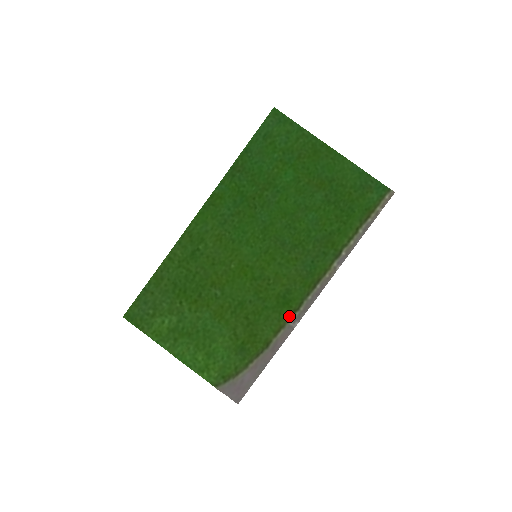
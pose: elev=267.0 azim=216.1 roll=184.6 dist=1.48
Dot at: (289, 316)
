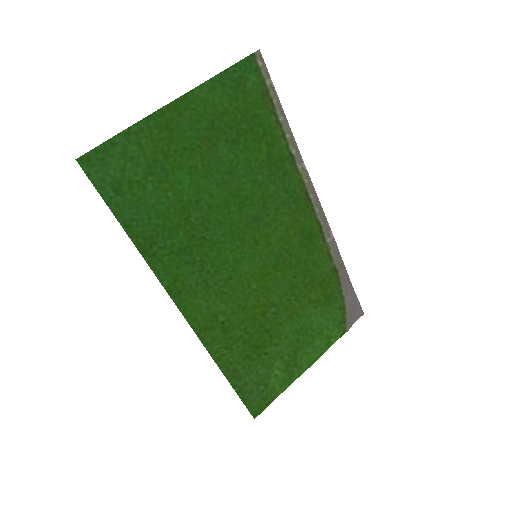
Dot at: (323, 239)
